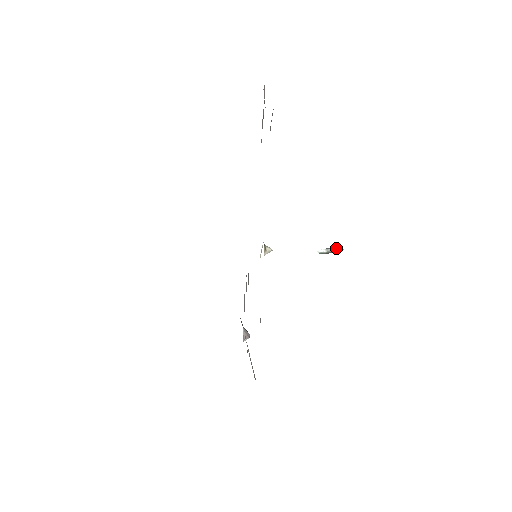
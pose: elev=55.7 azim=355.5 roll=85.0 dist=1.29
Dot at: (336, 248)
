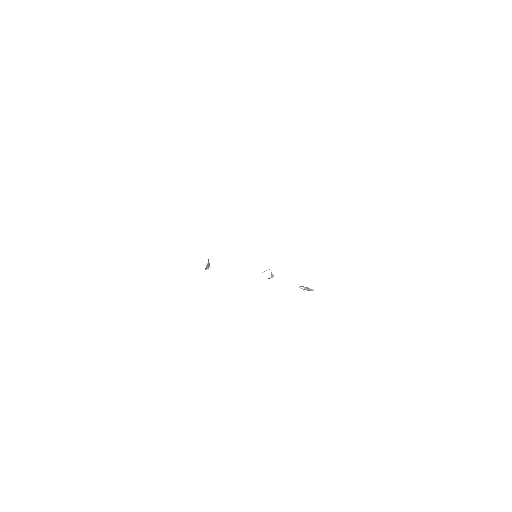
Dot at: occluded
